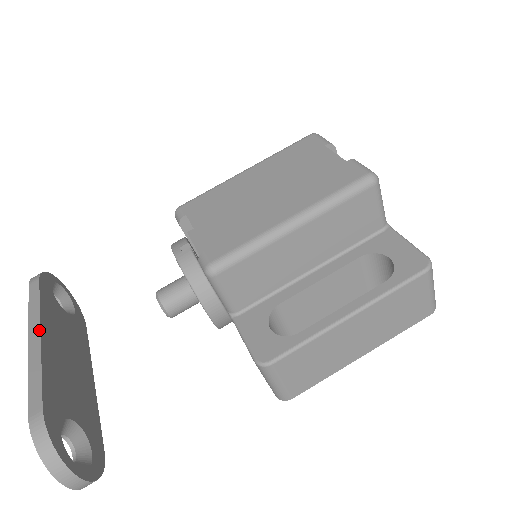
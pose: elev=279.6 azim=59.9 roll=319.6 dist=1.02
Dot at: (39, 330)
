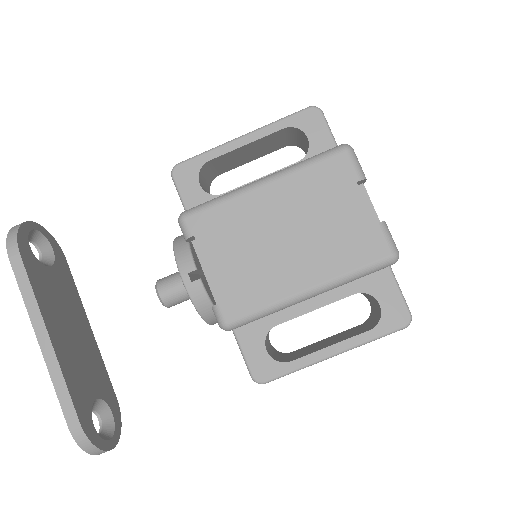
Dot at: (46, 332)
